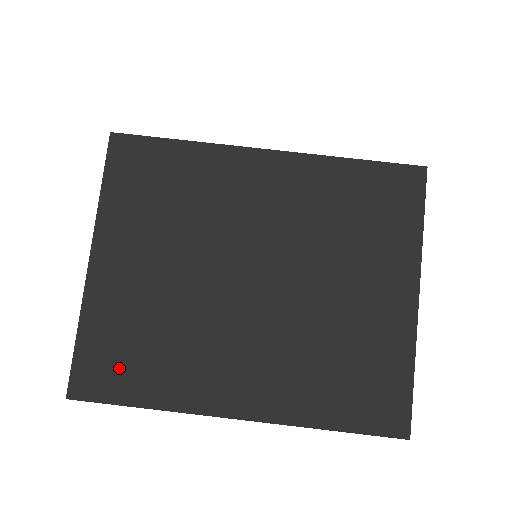
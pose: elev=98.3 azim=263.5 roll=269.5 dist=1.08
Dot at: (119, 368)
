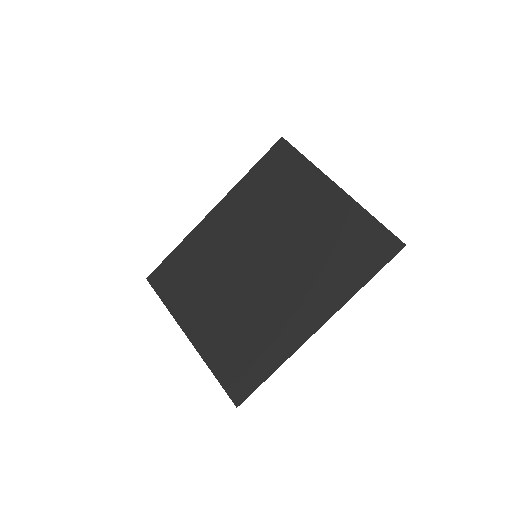
Dot at: (245, 368)
